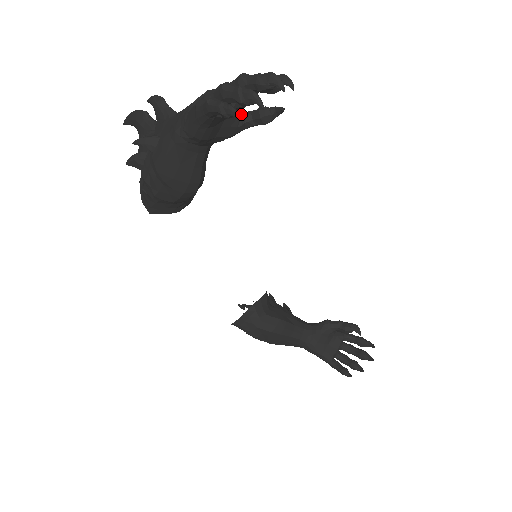
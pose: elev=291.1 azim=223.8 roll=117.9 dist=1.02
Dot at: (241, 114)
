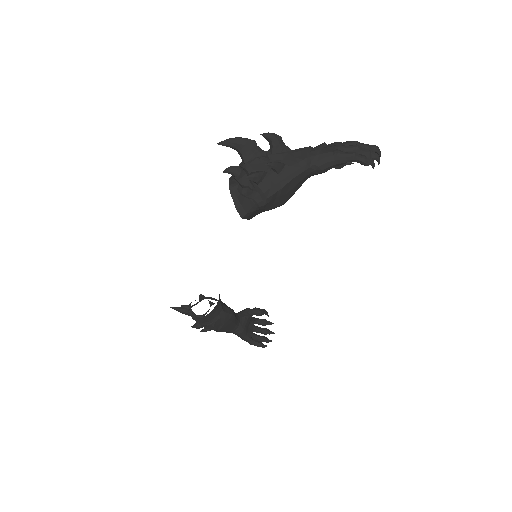
Dot at: occluded
